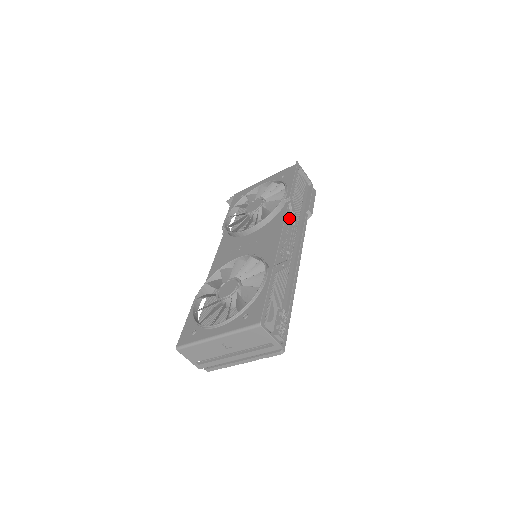
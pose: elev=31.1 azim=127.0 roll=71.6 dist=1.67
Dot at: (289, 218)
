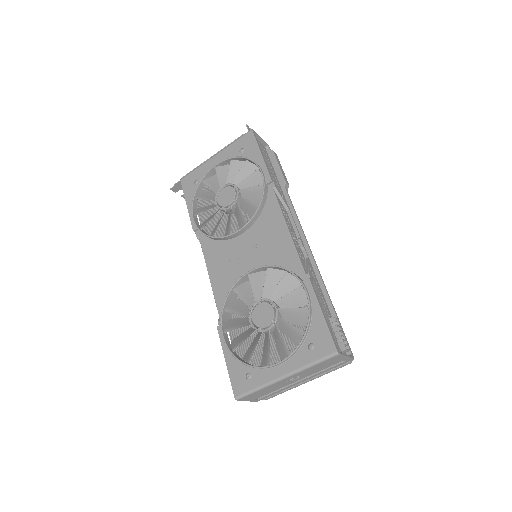
Dot at: (282, 205)
